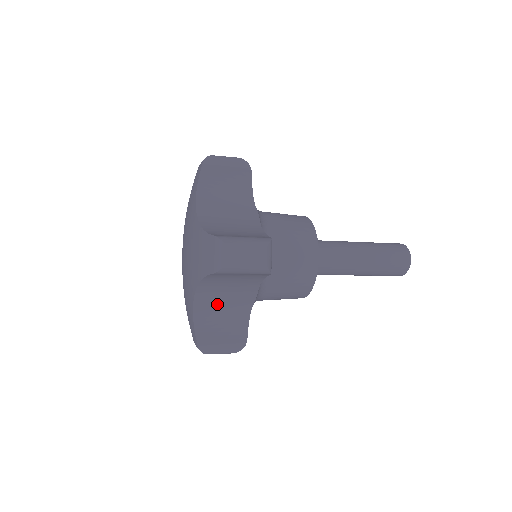
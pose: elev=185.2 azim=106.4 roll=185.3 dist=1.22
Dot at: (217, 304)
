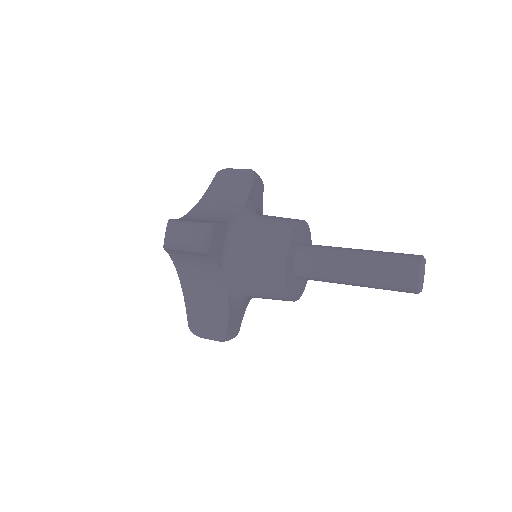
Dot at: (199, 288)
